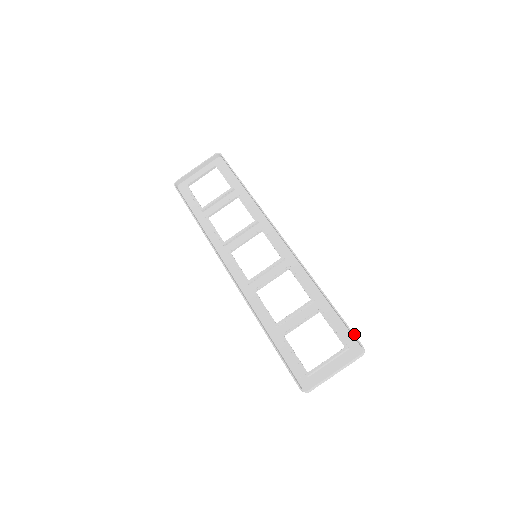
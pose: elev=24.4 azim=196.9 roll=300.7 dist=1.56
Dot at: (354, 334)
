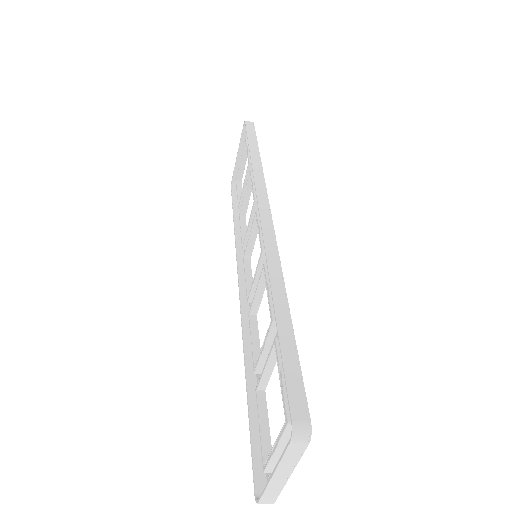
Dot at: occluded
